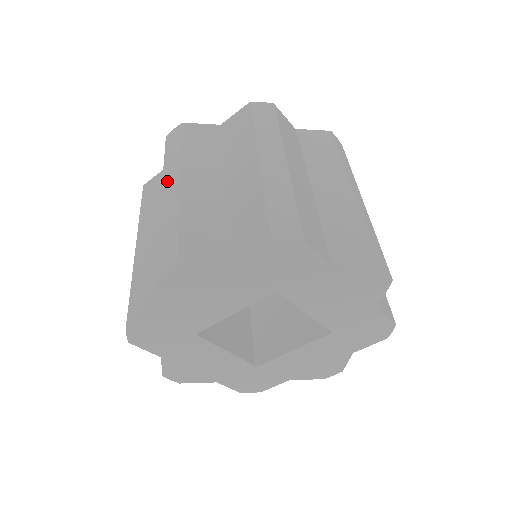
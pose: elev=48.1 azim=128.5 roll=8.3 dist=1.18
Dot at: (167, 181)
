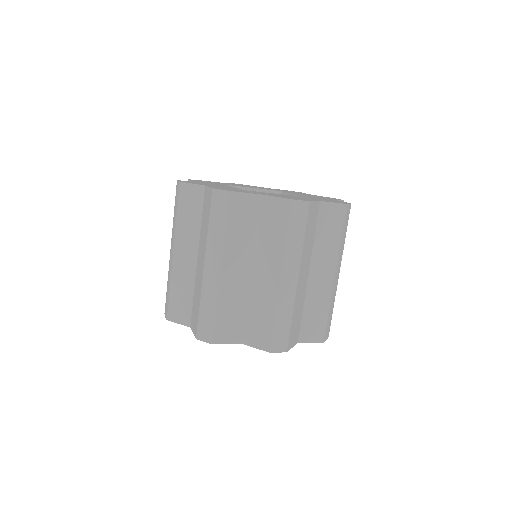
Dot at: (288, 267)
